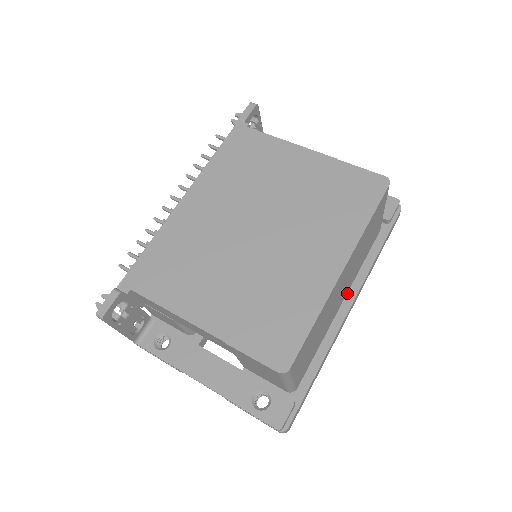
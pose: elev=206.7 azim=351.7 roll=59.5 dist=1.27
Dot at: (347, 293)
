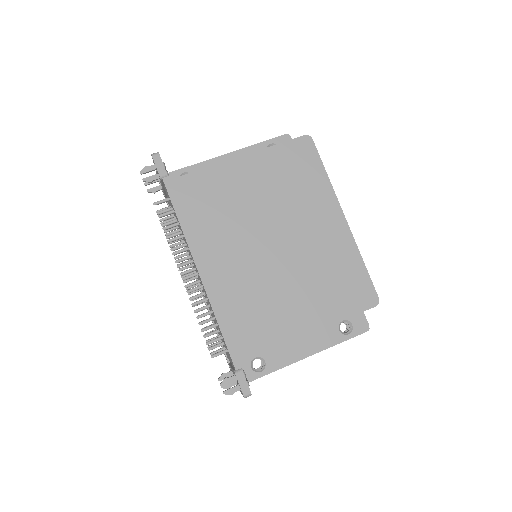
Dot at: occluded
